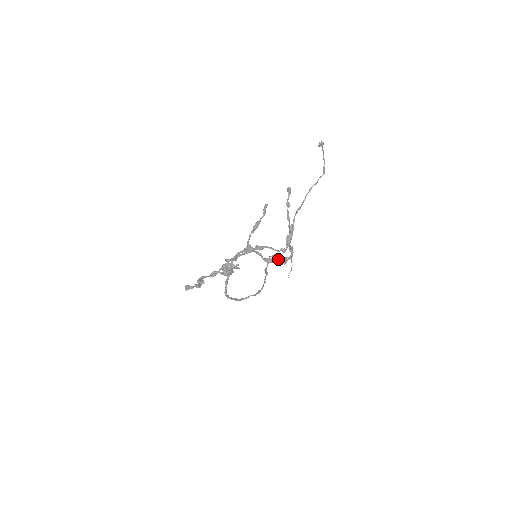
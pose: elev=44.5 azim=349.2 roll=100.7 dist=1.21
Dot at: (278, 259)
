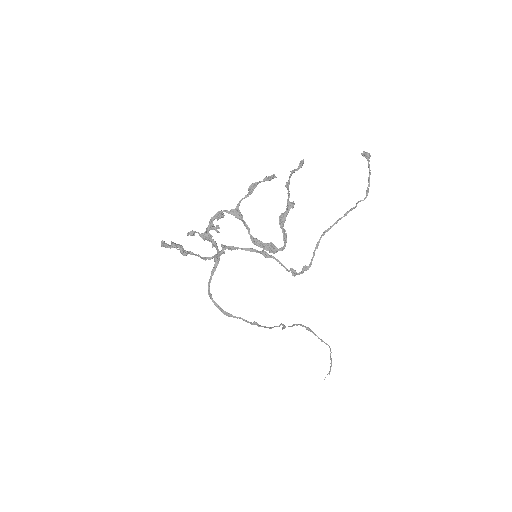
Dot at: (267, 243)
